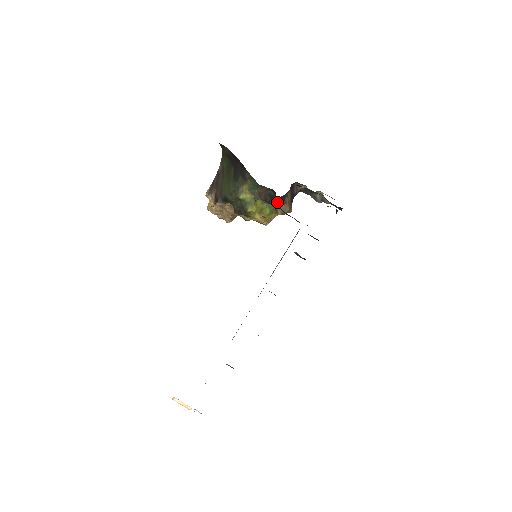
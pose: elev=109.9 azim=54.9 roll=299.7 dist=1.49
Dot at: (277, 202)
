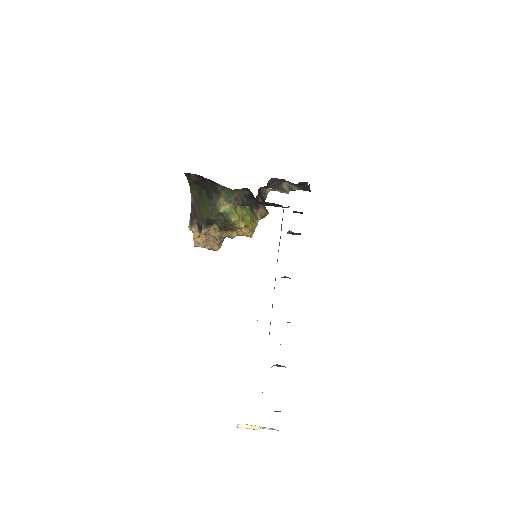
Dot at: (253, 208)
